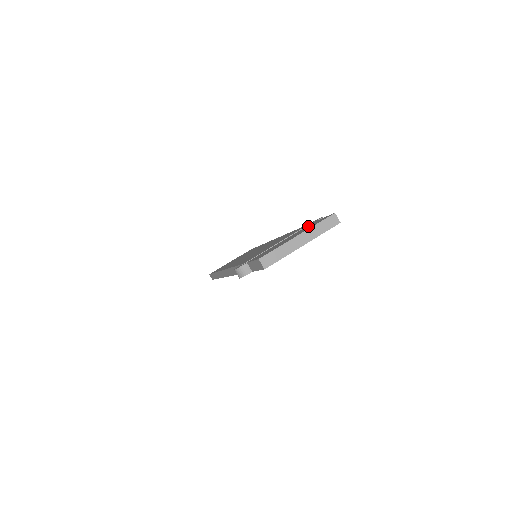
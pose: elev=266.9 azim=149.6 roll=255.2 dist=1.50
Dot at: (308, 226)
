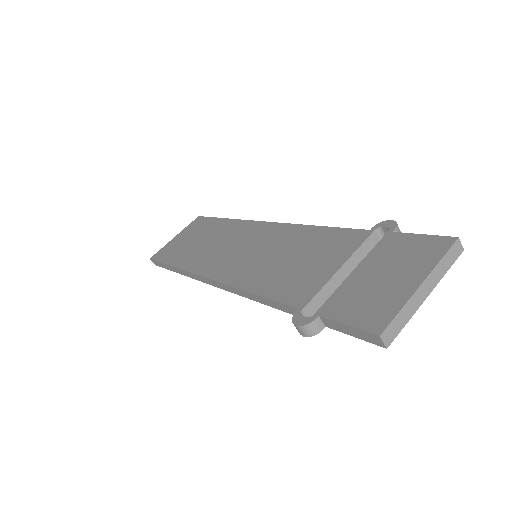
Dot at: (398, 248)
